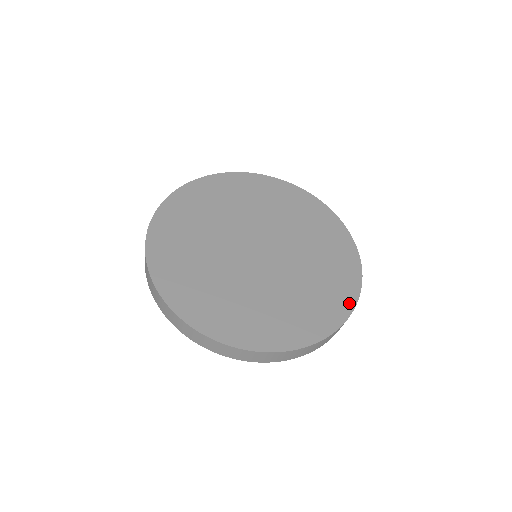
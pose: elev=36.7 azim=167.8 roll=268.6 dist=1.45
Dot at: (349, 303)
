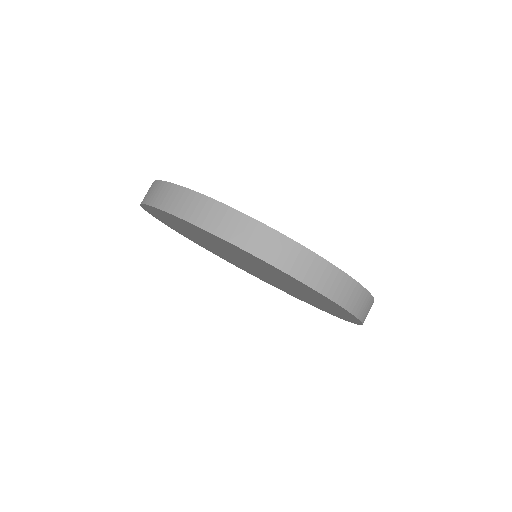
Dot at: occluded
